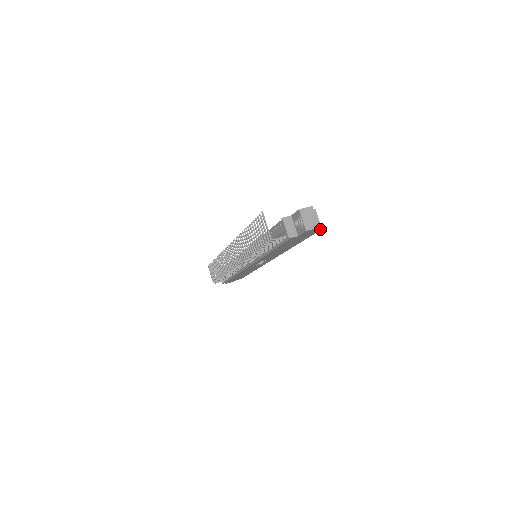
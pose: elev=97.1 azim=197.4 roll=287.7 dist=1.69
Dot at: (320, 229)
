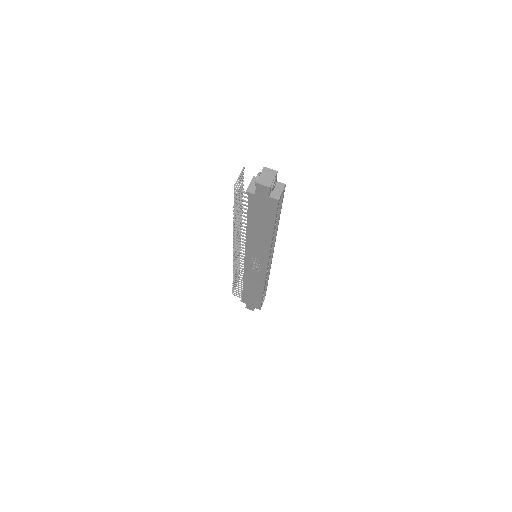
Dot at: (277, 199)
